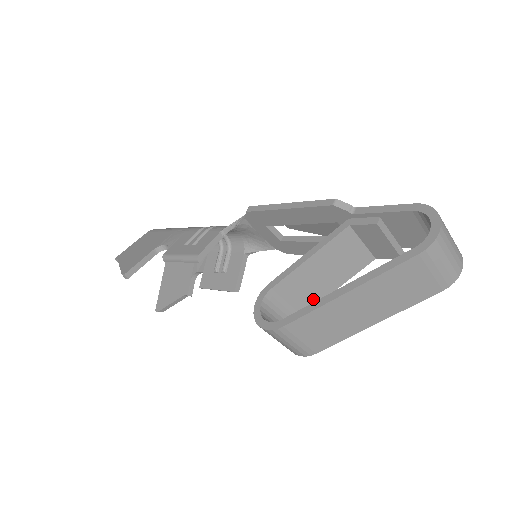
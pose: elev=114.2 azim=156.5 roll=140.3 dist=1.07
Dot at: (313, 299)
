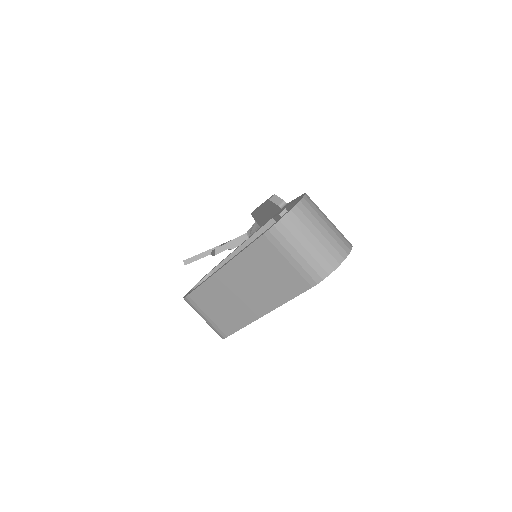
Dot at: occluded
